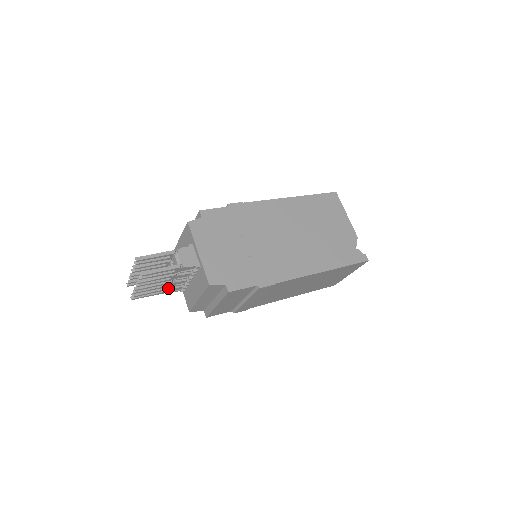
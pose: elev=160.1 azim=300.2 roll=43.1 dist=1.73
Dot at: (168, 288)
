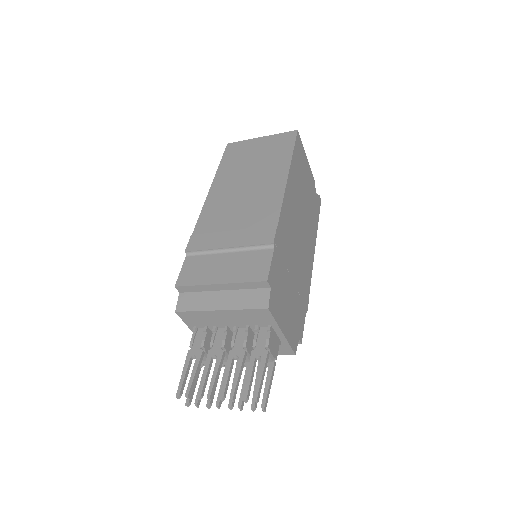
Dot at: (212, 362)
